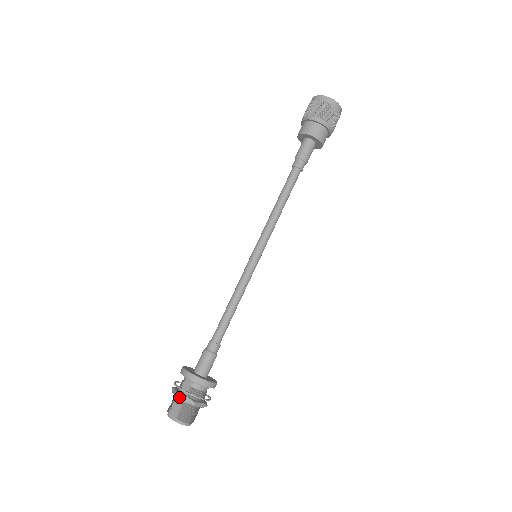
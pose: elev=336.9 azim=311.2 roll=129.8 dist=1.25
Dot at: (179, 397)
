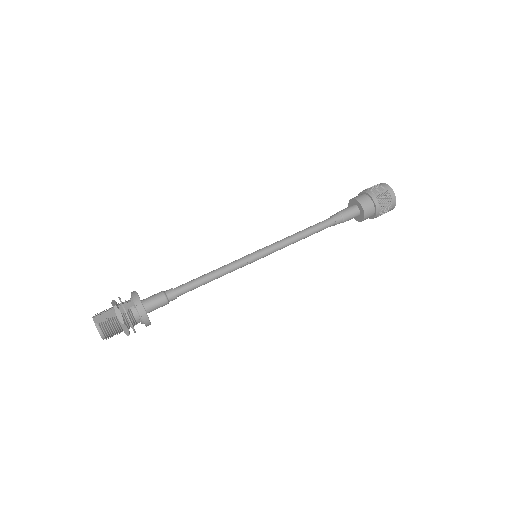
Dot at: (115, 309)
